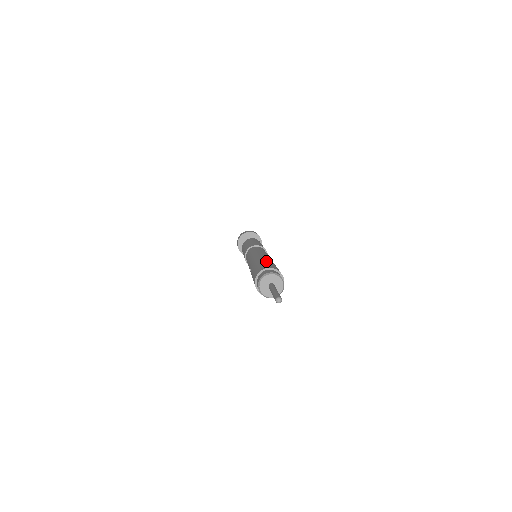
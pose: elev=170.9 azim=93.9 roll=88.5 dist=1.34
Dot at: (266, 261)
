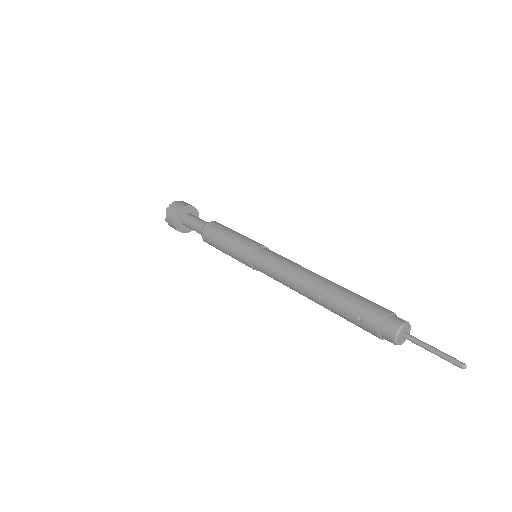
Dot at: (357, 295)
